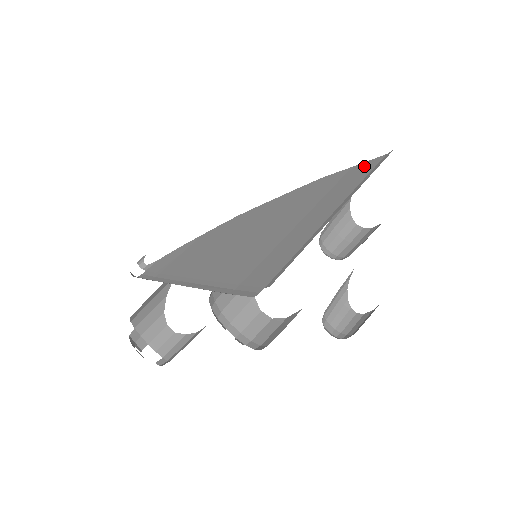
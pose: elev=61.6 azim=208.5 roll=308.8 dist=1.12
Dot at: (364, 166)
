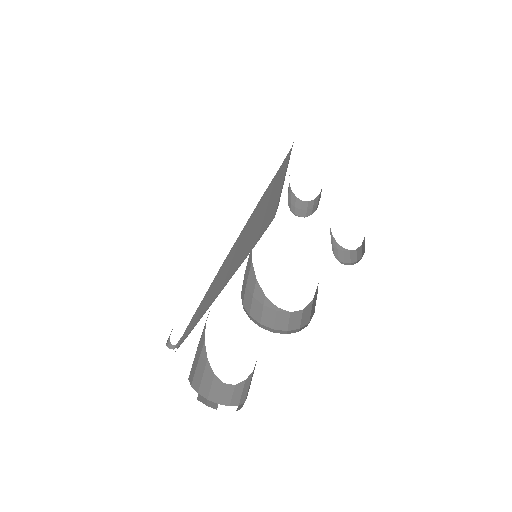
Dot at: (284, 162)
